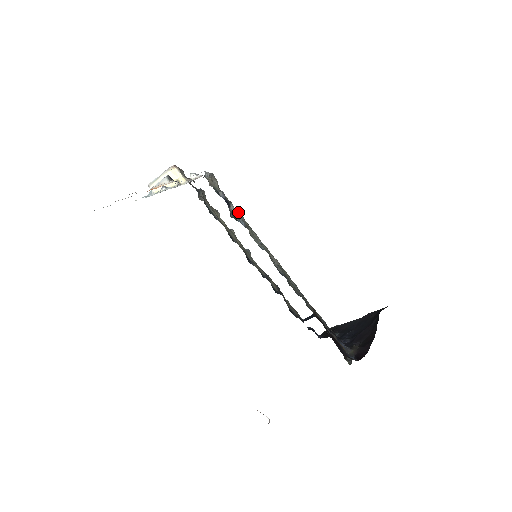
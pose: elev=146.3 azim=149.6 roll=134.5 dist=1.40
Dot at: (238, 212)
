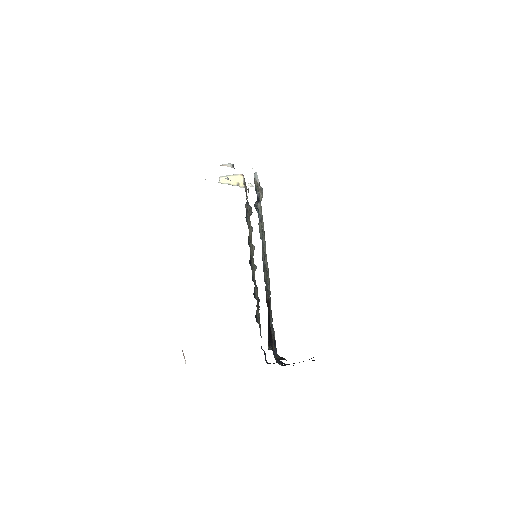
Dot at: (263, 222)
